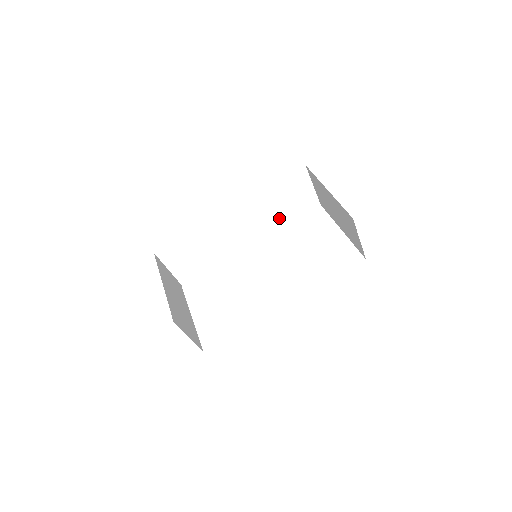
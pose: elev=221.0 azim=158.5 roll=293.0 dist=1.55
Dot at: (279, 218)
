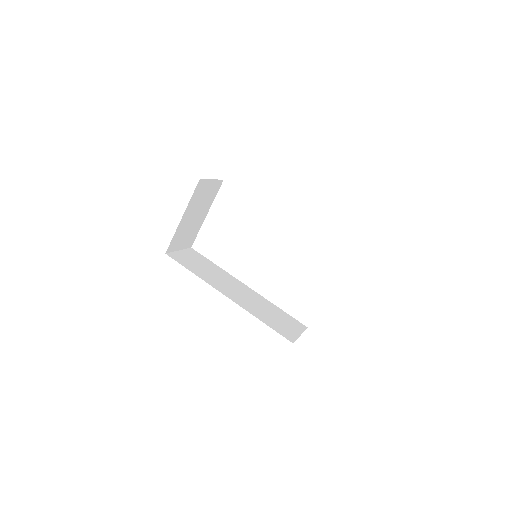
Dot at: occluded
